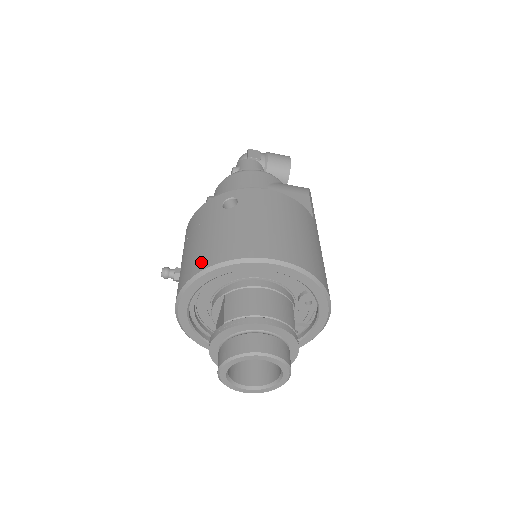
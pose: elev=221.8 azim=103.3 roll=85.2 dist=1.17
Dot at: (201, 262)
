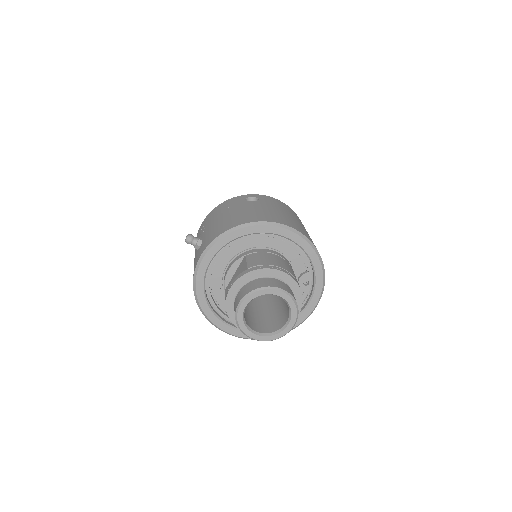
Dot at: (233, 223)
